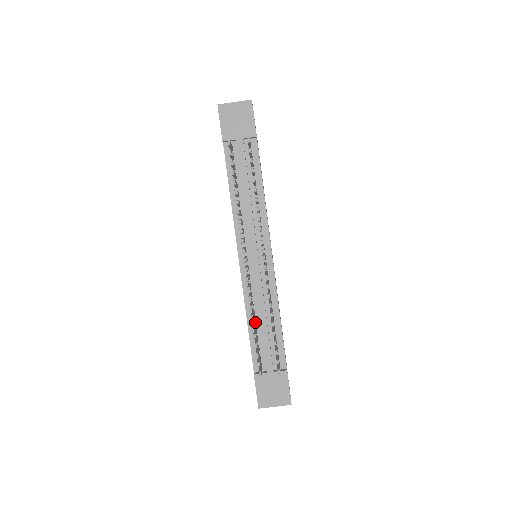
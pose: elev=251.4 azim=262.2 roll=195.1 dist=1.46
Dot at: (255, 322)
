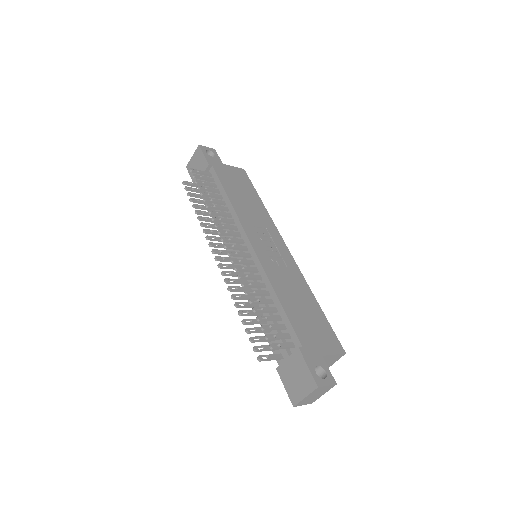
Dot at: occluded
